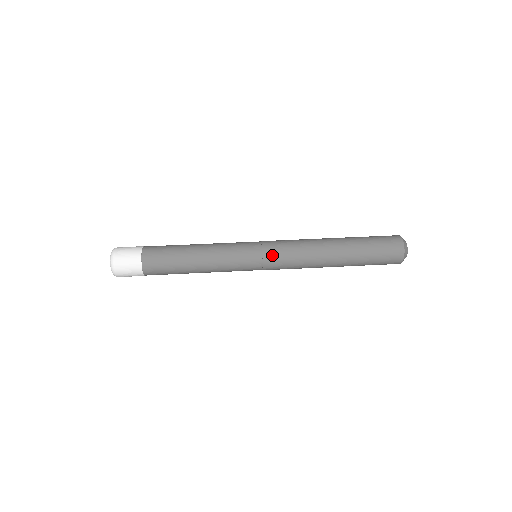
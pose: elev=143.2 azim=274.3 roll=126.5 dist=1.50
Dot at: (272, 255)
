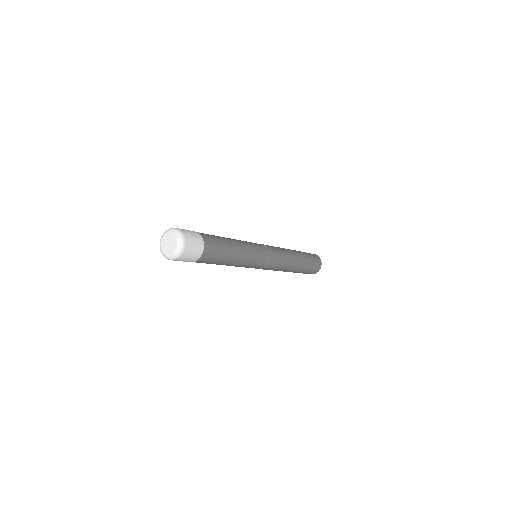
Dot at: (273, 252)
